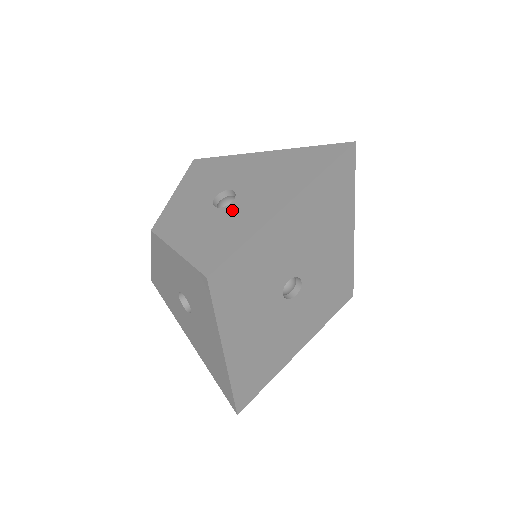
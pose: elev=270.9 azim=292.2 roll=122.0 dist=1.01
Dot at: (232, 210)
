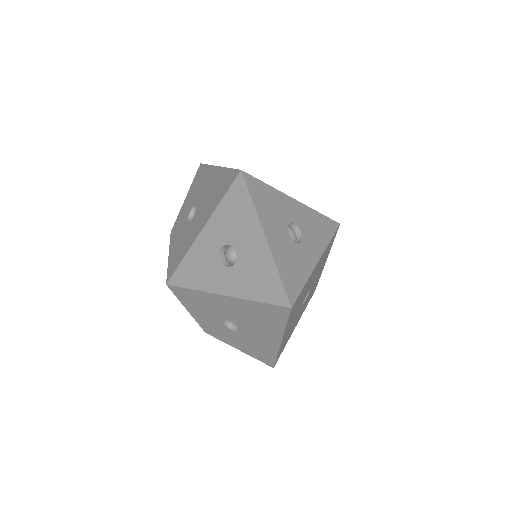
Dot at: (246, 335)
